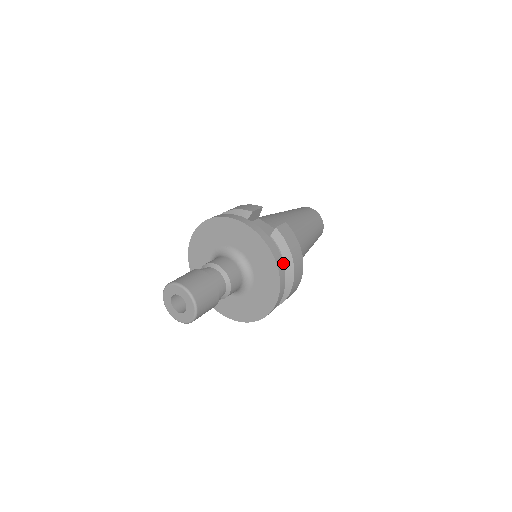
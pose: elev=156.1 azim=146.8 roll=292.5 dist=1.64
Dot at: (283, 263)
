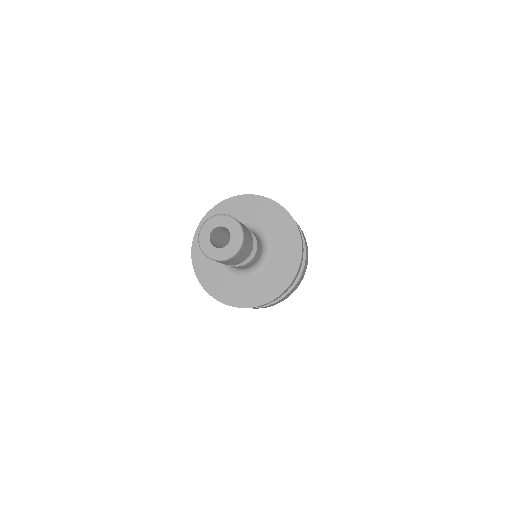
Dot at: occluded
